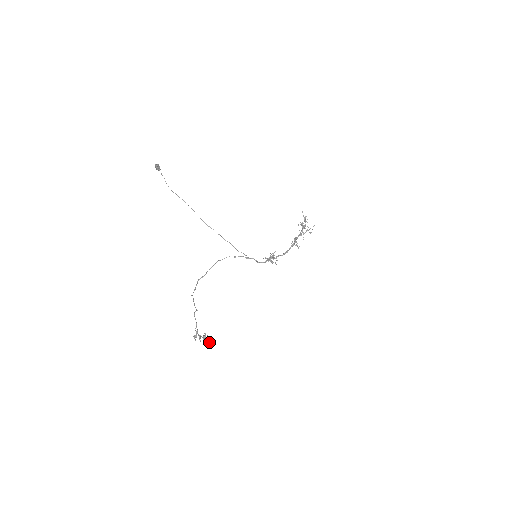
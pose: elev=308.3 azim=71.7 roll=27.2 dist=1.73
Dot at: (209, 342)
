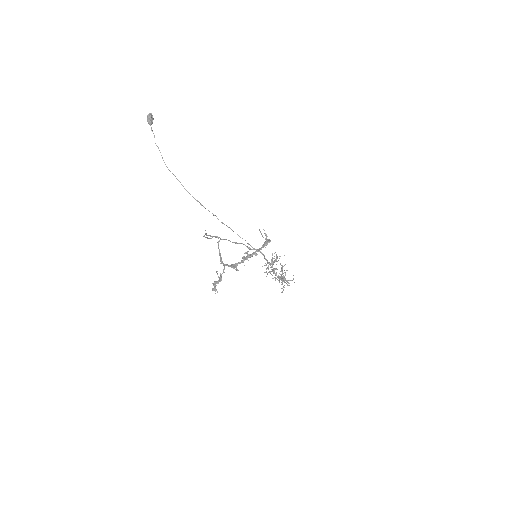
Dot at: (266, 240)
